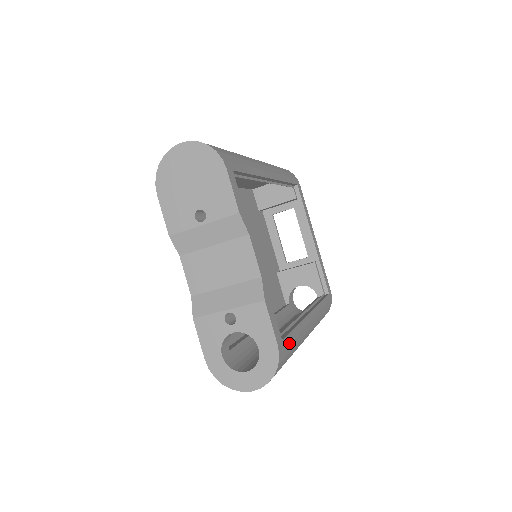
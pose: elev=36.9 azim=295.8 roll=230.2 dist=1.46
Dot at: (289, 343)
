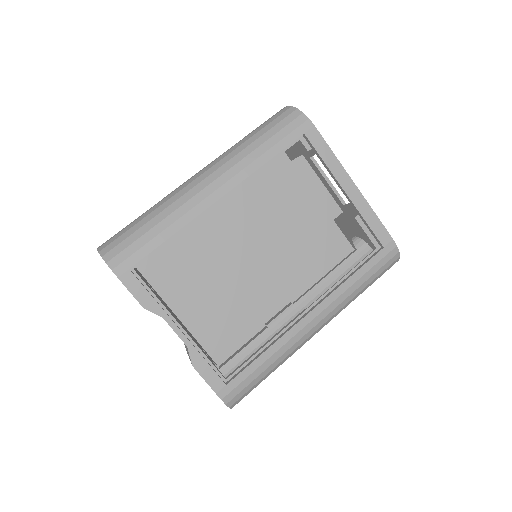
Dot at: (245, 378)
